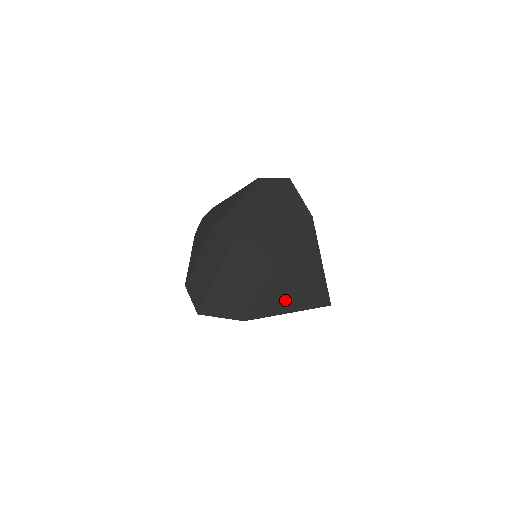
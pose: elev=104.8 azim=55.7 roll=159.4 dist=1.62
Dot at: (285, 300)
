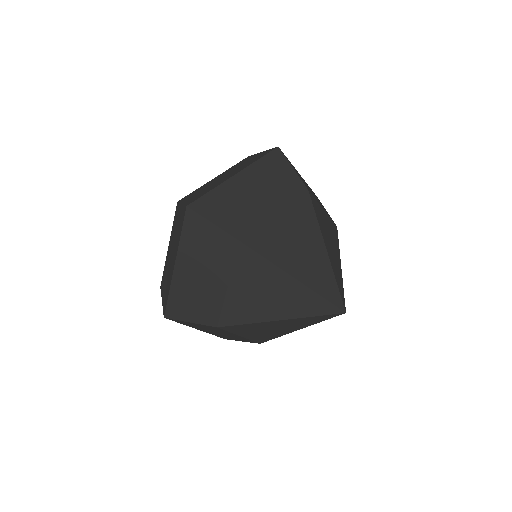
Dot at: (270, 299)
